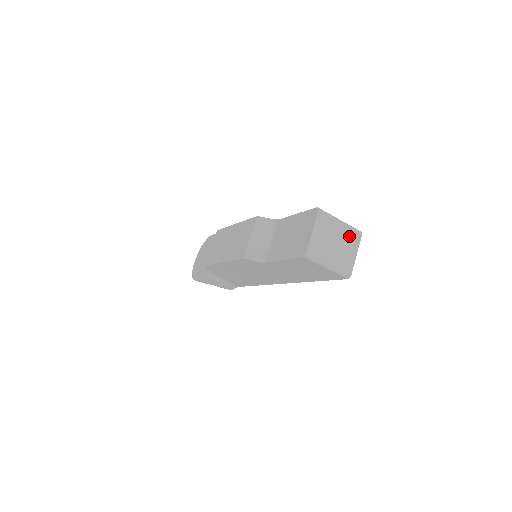
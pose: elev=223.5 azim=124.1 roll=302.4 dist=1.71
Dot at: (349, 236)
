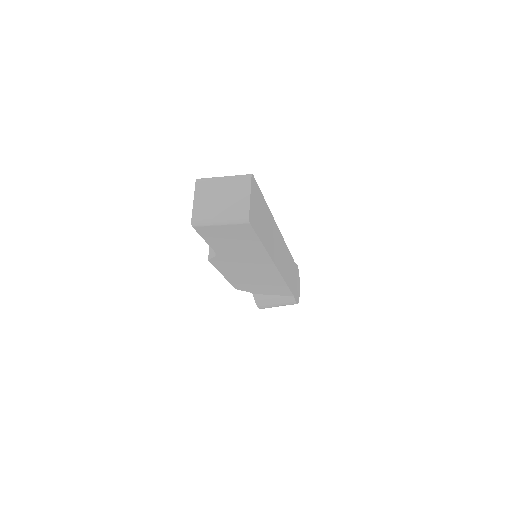
Dot at: (236, 185)
